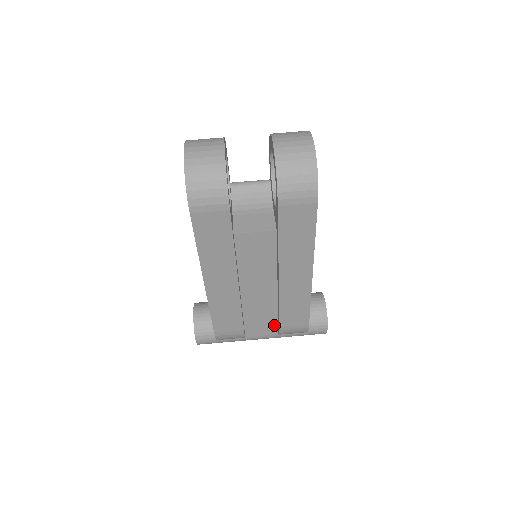
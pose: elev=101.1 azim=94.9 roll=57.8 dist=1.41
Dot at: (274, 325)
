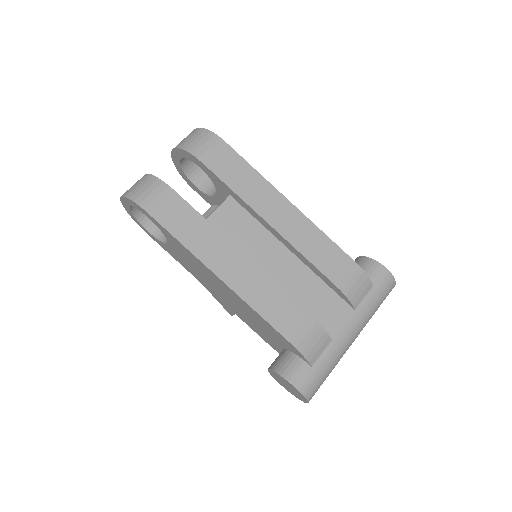
Dot at: (338, 301)
